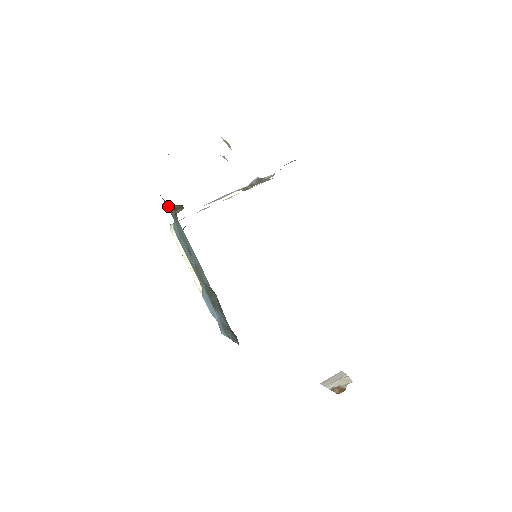
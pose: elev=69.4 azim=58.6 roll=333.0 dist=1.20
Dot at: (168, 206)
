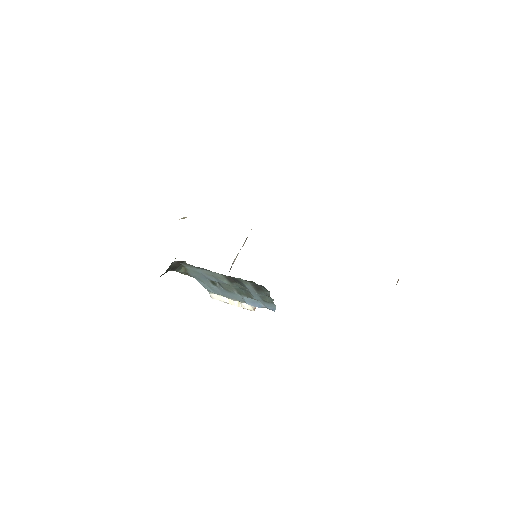
Dot at: (183, 272)
